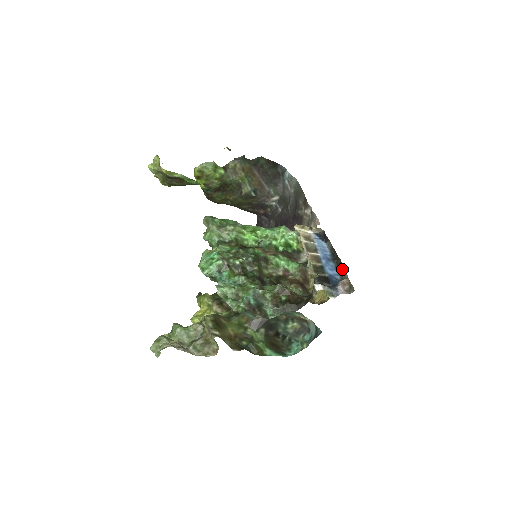
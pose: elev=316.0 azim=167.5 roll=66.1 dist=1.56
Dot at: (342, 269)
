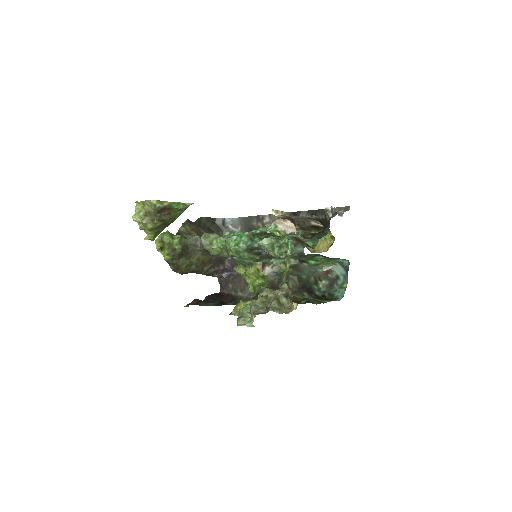
Dot at: occluded
